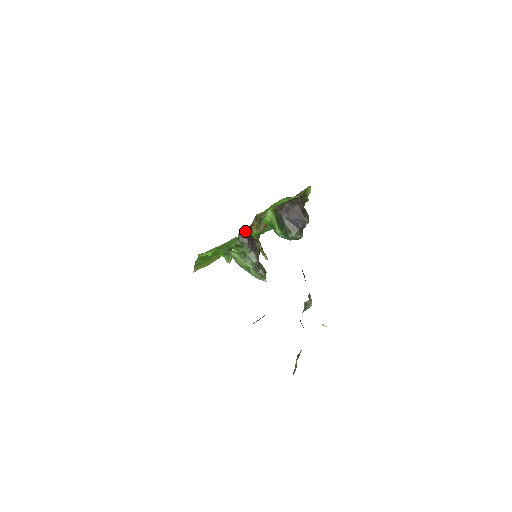
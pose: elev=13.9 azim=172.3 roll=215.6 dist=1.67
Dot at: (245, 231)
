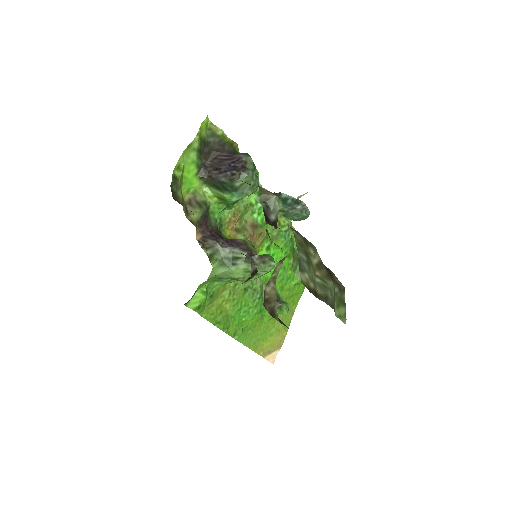
Dot at: (205, 234)
